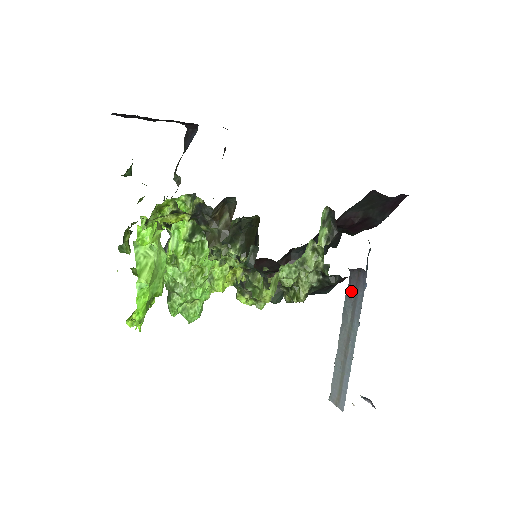
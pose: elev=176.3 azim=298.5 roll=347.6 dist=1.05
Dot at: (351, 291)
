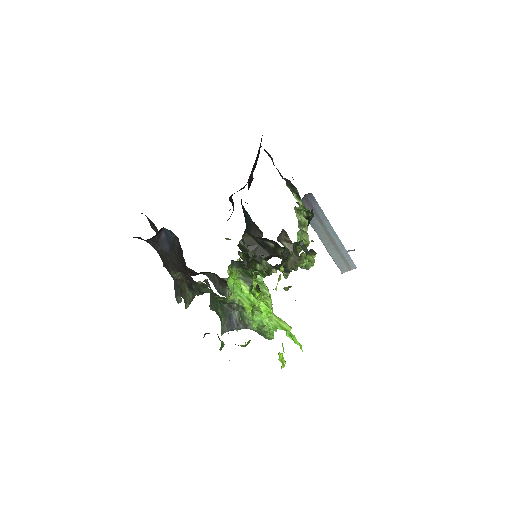
Dot at: occluded
